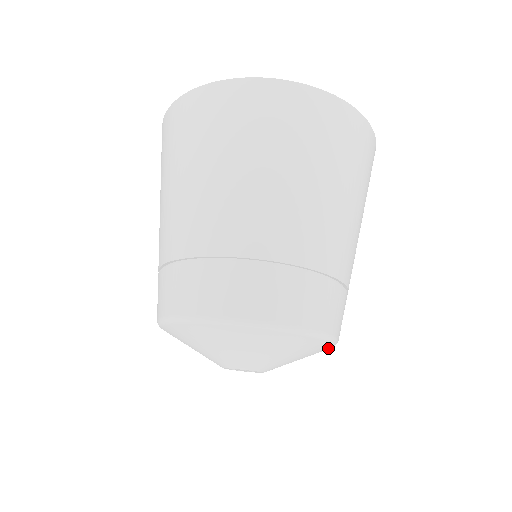
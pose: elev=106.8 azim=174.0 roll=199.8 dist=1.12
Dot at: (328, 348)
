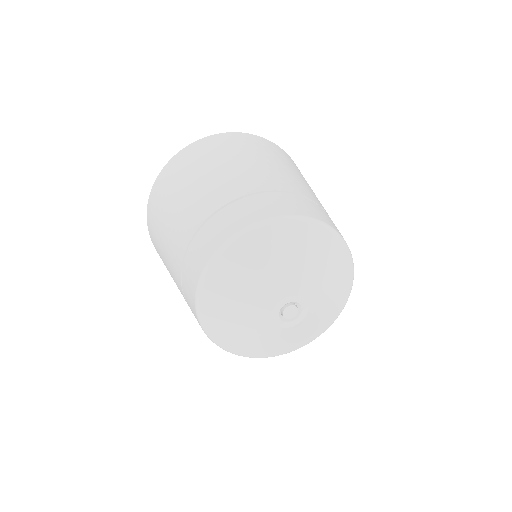
Dot at: (343, 304)
